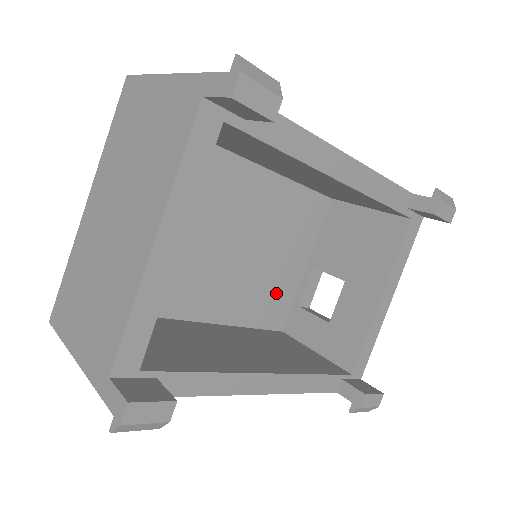
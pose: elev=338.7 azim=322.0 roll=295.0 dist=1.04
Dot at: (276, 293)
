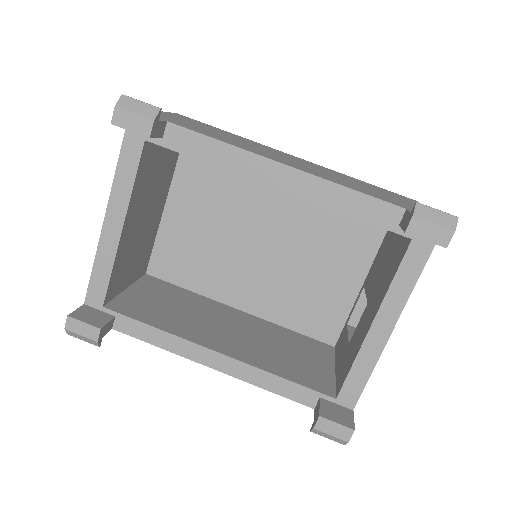
Dot at: (322, 304)
